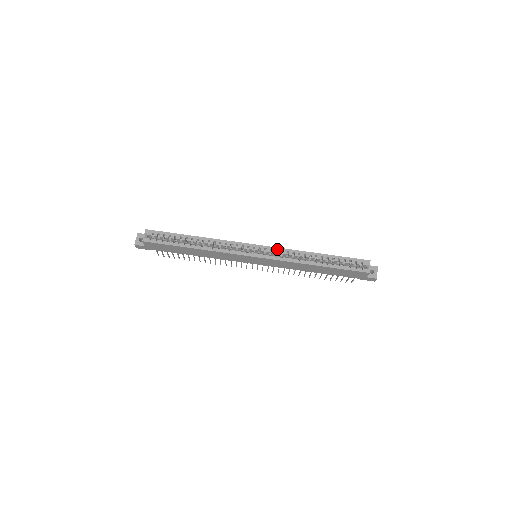
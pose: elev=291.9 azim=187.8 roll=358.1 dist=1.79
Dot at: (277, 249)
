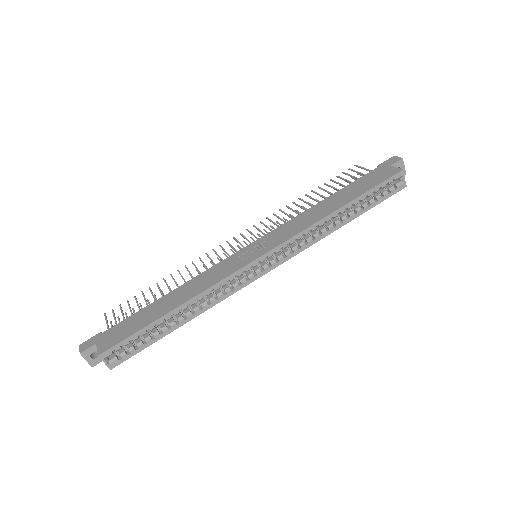
Dot at: (288, 242)
